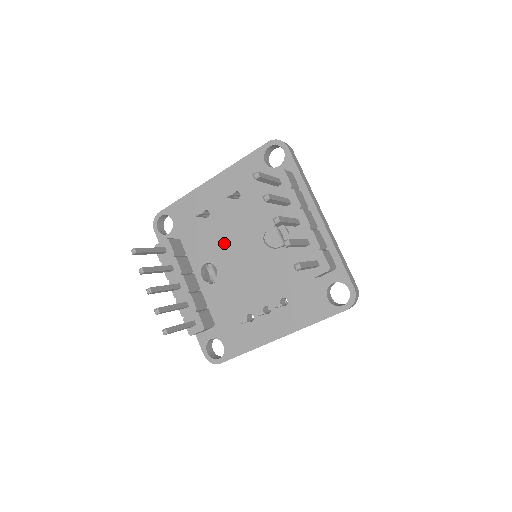
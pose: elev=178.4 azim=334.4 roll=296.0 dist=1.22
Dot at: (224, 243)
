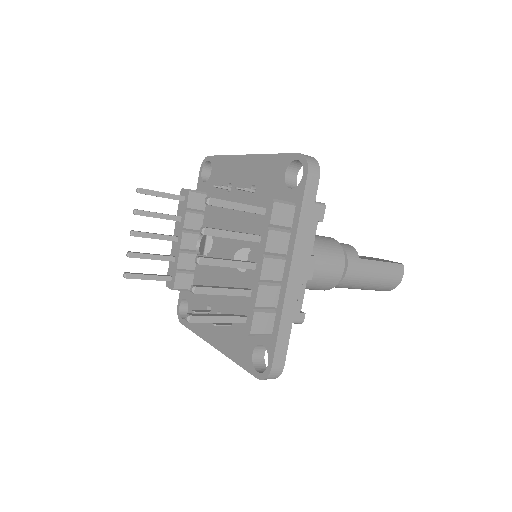
Dot at: (226, 227)
